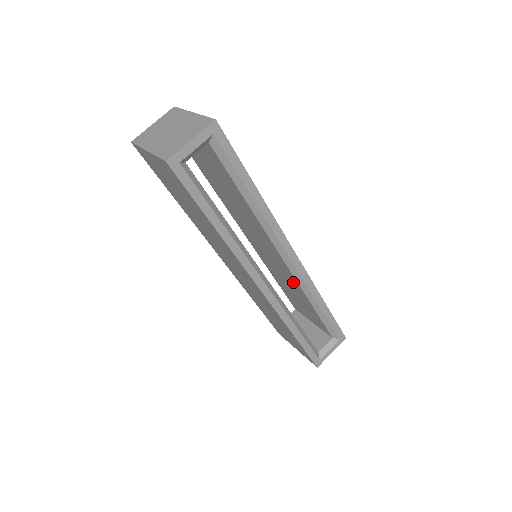
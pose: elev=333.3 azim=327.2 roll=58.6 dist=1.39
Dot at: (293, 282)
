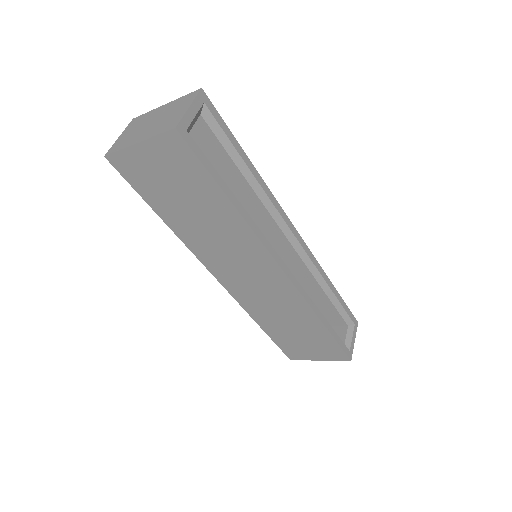
Dot at: (298, 272)
